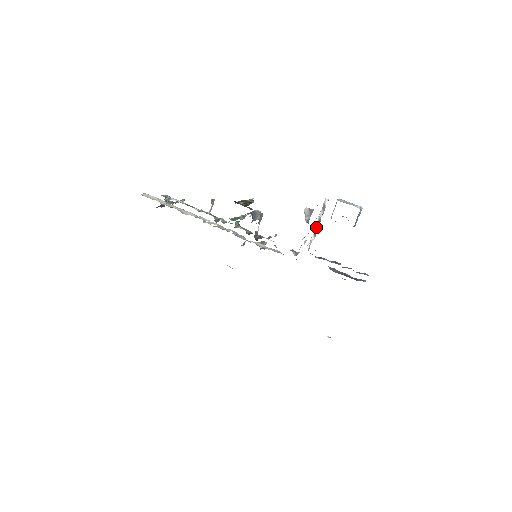
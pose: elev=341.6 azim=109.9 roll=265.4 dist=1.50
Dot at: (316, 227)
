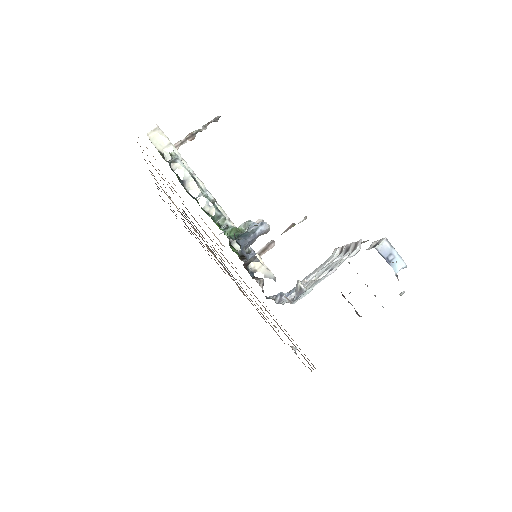
Dot at: (345, 247)
